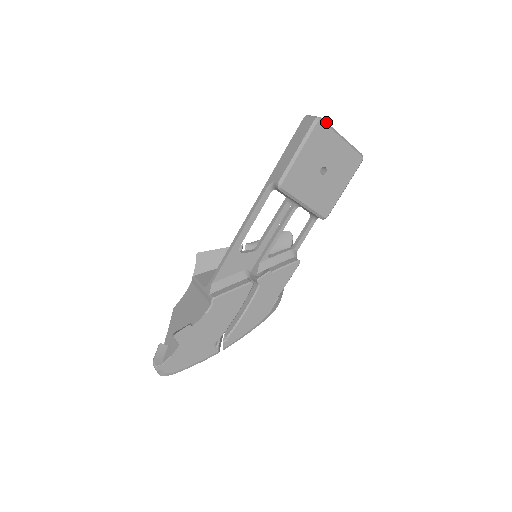
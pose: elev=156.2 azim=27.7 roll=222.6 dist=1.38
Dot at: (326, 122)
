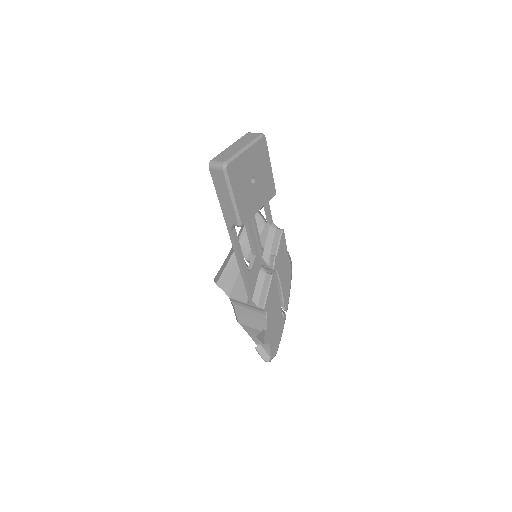
Dot at: (229, 159)
